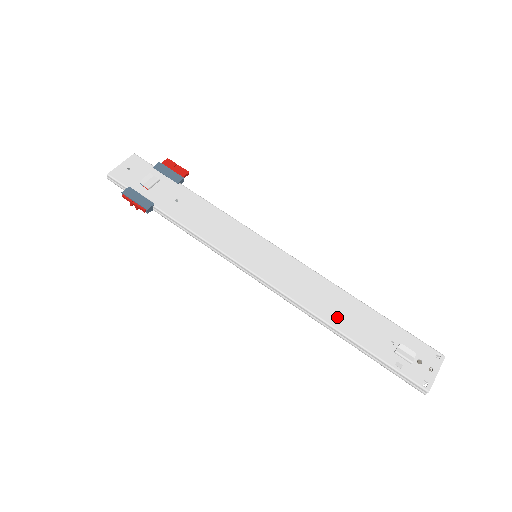
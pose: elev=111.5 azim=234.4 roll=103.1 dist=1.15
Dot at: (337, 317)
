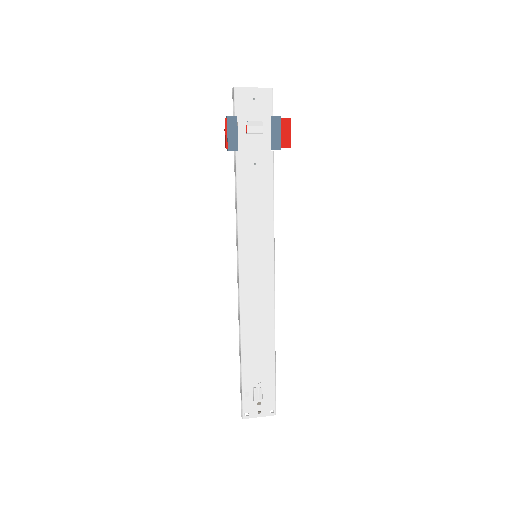
Dot at: (250, 340)
